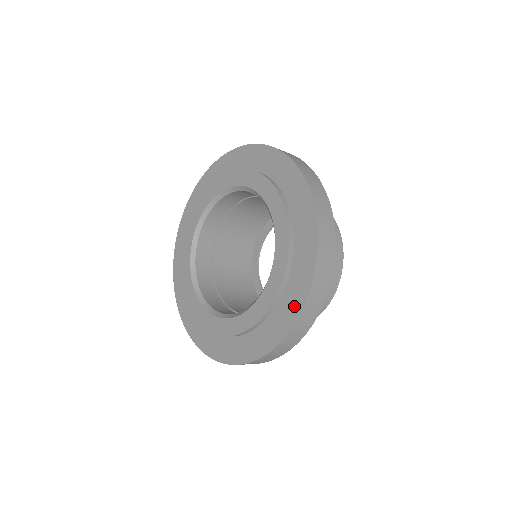
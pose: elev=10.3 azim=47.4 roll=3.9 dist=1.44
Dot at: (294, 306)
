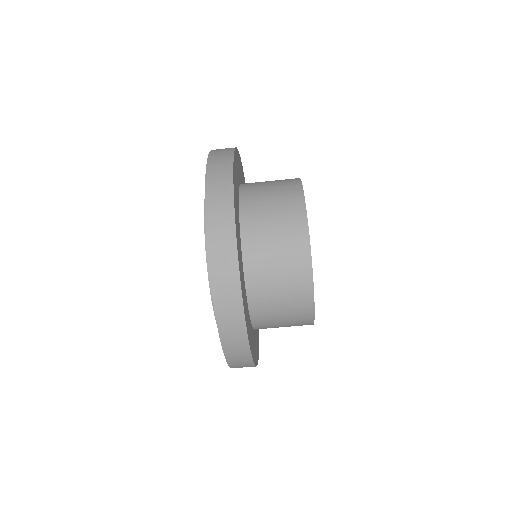
Dot at: occluded
